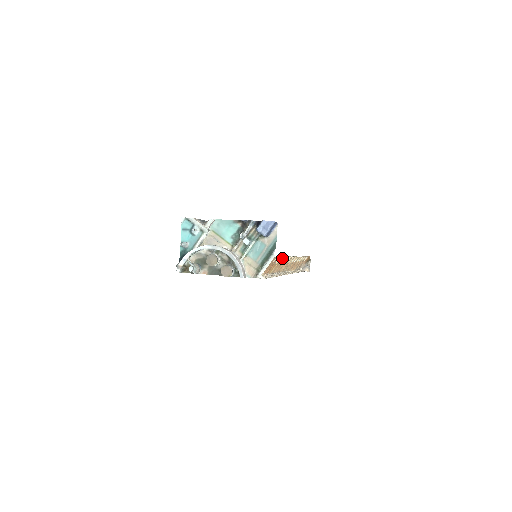
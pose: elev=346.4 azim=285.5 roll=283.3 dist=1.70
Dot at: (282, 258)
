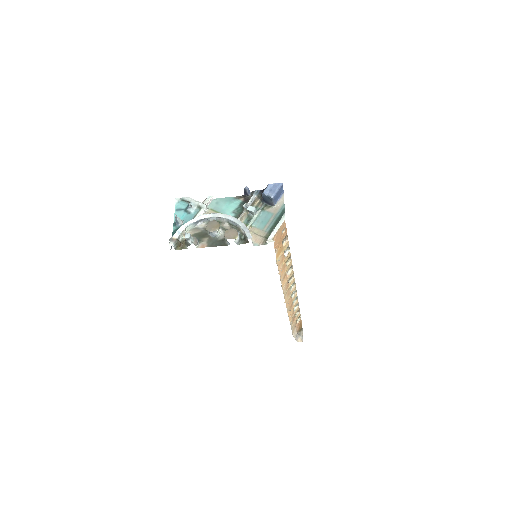
Dot at: (287, 252)
